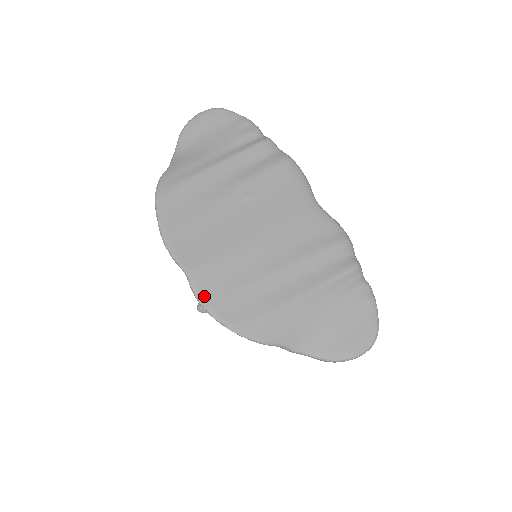
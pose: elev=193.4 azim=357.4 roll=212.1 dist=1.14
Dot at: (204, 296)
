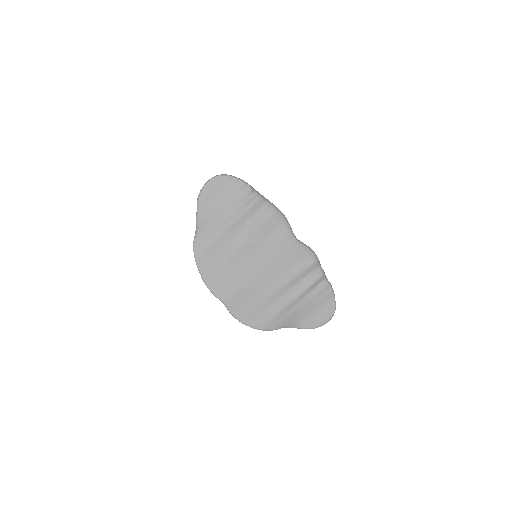
Dot at: (237, 314)
